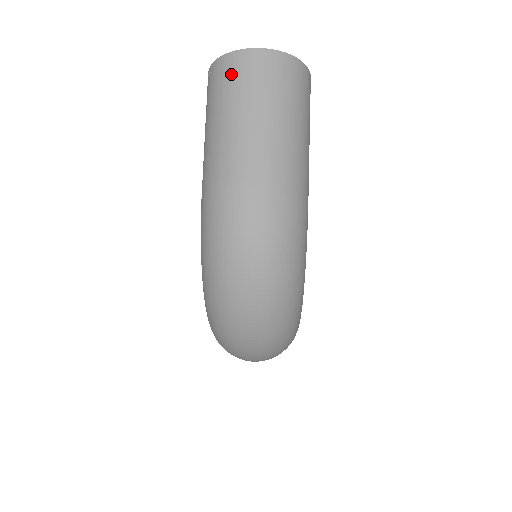
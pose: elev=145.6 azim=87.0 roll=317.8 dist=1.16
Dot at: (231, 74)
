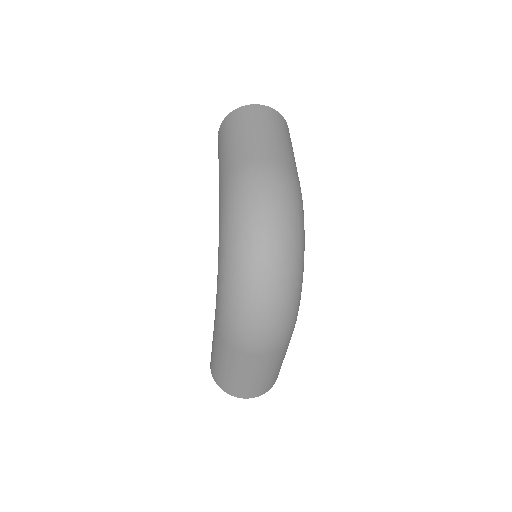
Dot at: (241, 115)
